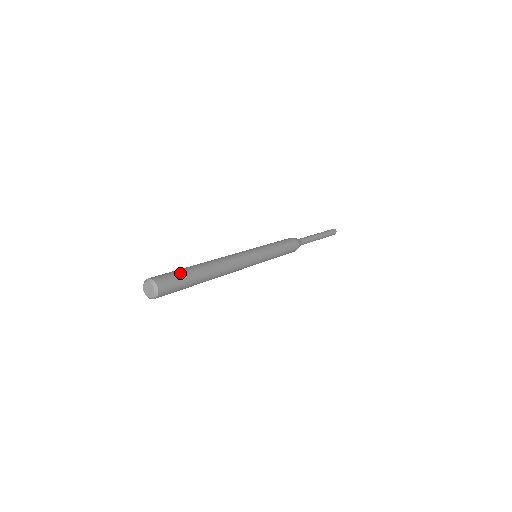
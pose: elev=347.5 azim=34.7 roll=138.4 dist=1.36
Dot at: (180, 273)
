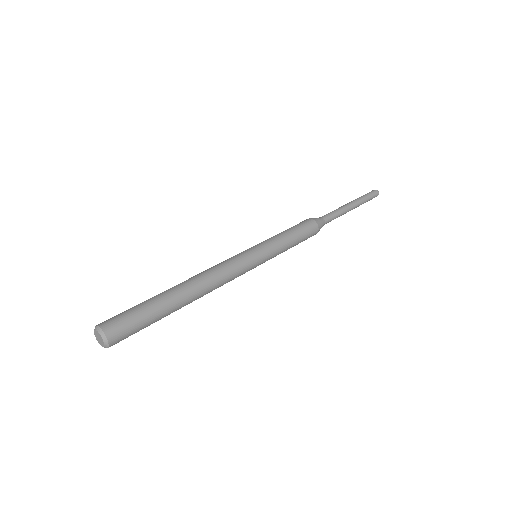
Dot at: (146, 323)
